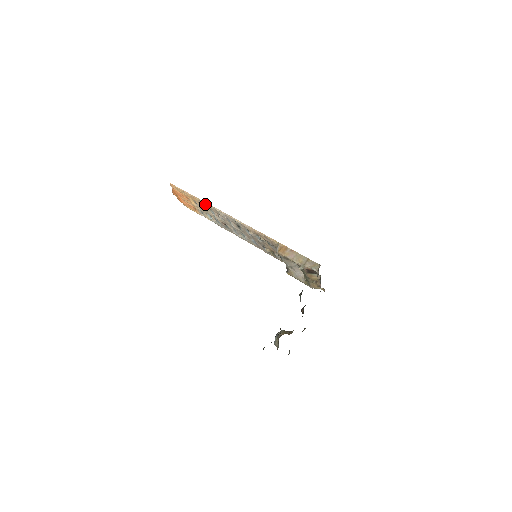
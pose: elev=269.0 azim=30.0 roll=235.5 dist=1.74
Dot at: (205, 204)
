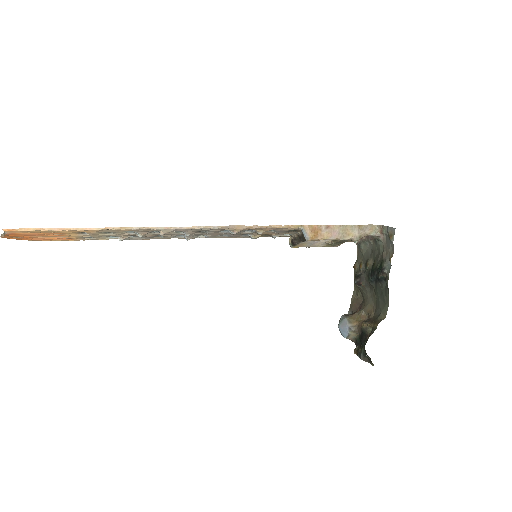
Dot at: (119, 230)
